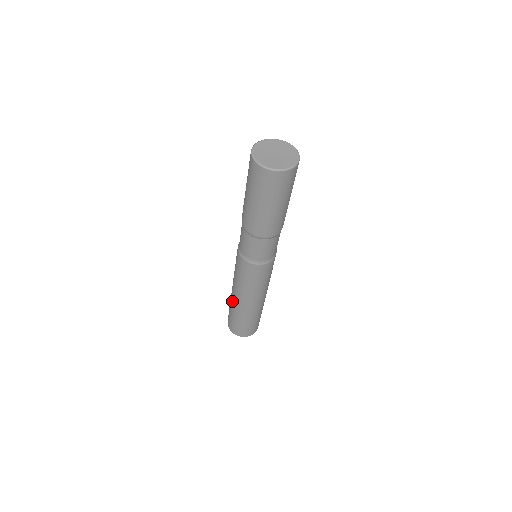
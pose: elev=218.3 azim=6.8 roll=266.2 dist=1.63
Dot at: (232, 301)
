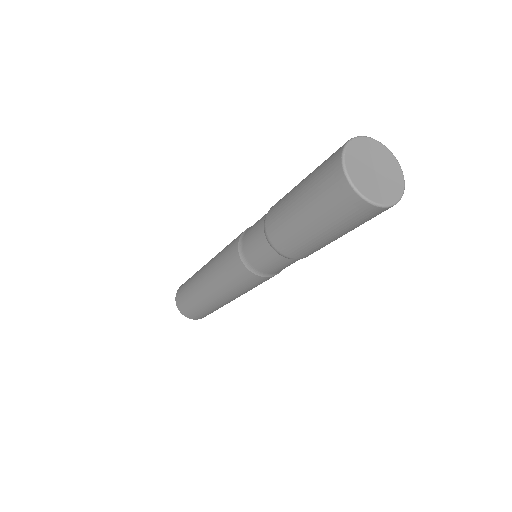
Dot at: (197, 289)
